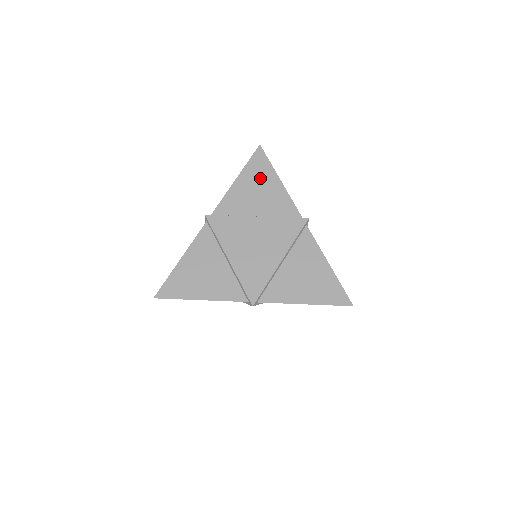
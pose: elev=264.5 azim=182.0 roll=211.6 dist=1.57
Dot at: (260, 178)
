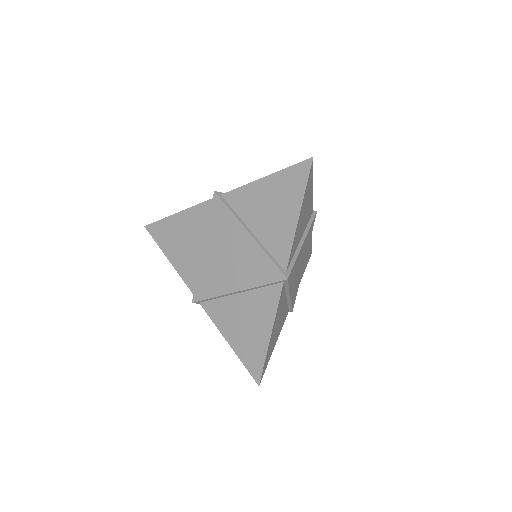
Dot at: (284, 196)
